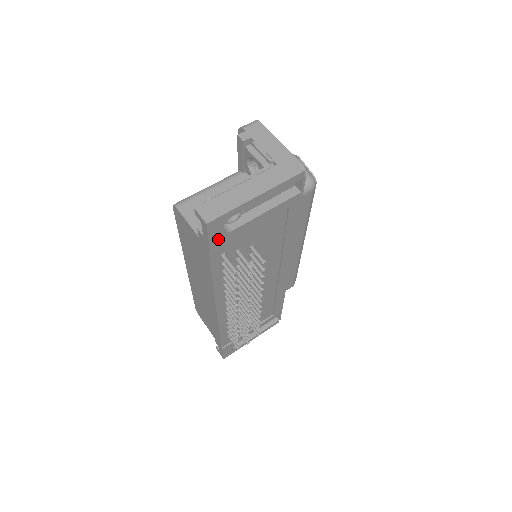
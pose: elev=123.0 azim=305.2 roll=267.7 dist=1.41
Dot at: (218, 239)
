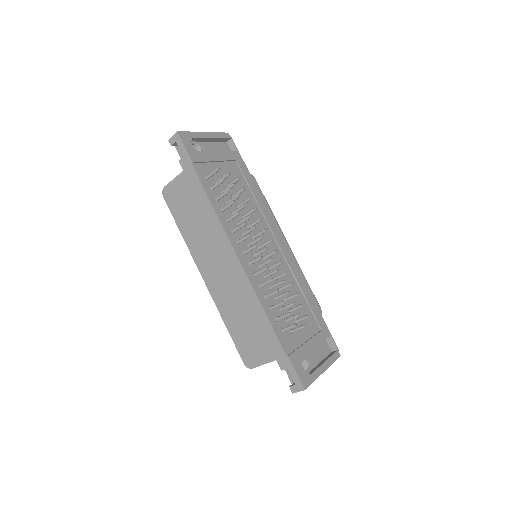
Dot at: (193, 154)
